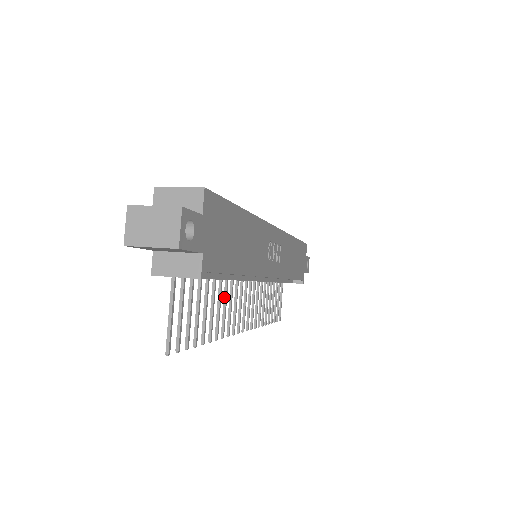
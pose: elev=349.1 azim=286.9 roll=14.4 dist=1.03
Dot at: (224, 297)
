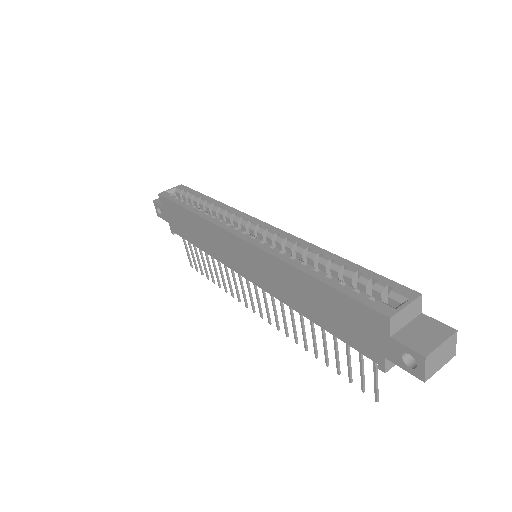
Dot at: (292, 316)
